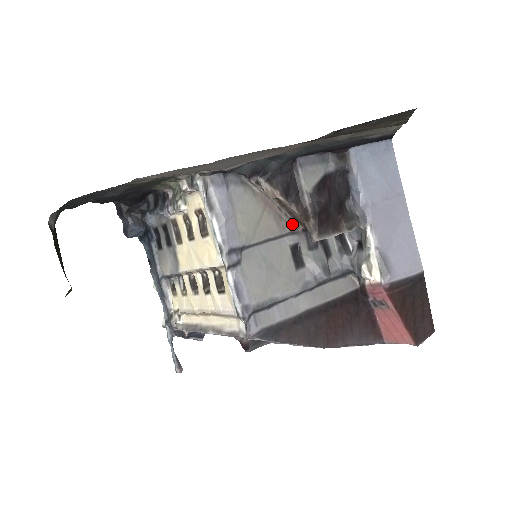
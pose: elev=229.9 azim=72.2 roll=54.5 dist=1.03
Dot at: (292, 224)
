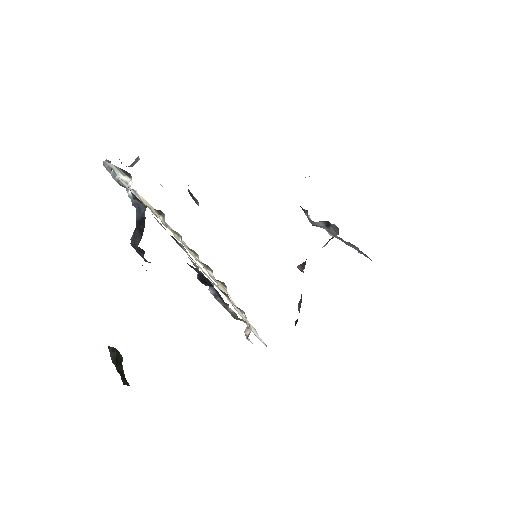
Dot at: occluded
